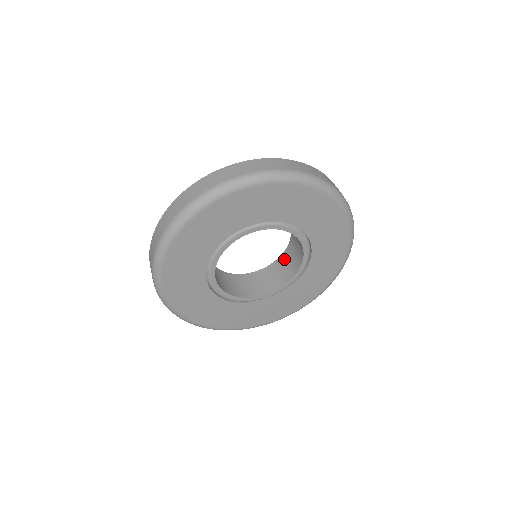
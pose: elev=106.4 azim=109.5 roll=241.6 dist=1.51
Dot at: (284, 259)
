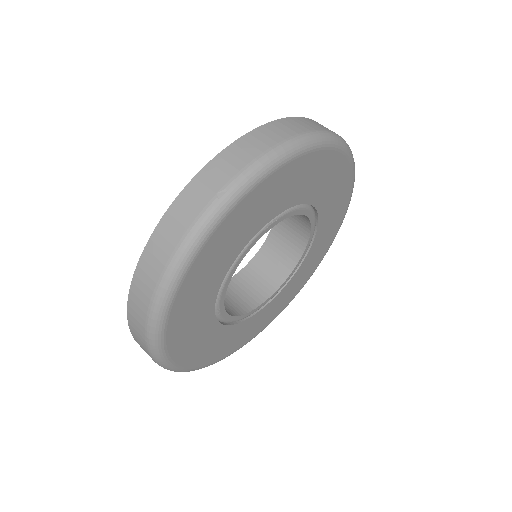
Dot at: (261, 261)
